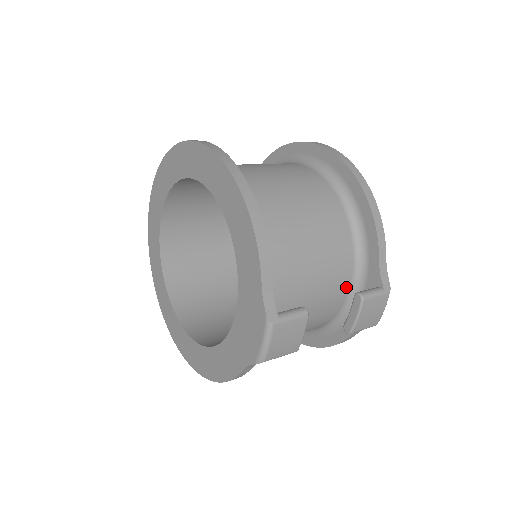
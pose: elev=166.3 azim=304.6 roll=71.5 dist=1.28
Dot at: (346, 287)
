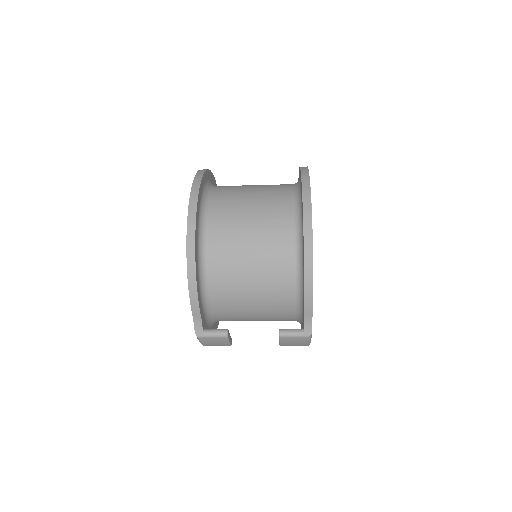
Dot at: (291, 314)
